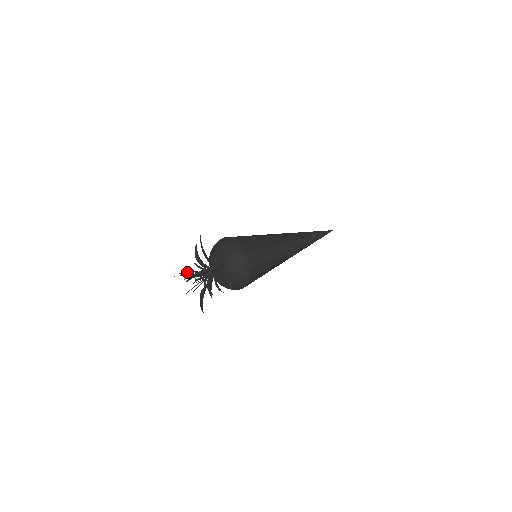
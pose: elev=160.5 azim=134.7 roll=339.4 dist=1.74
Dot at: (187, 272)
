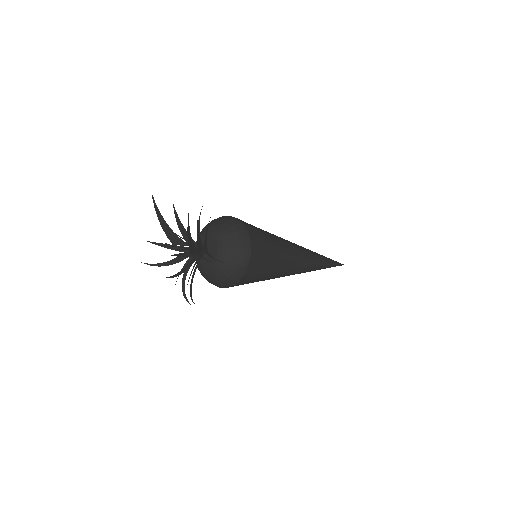
Dot at: occluded
